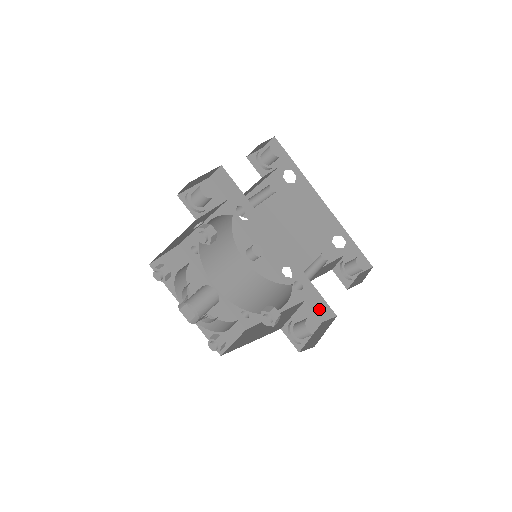
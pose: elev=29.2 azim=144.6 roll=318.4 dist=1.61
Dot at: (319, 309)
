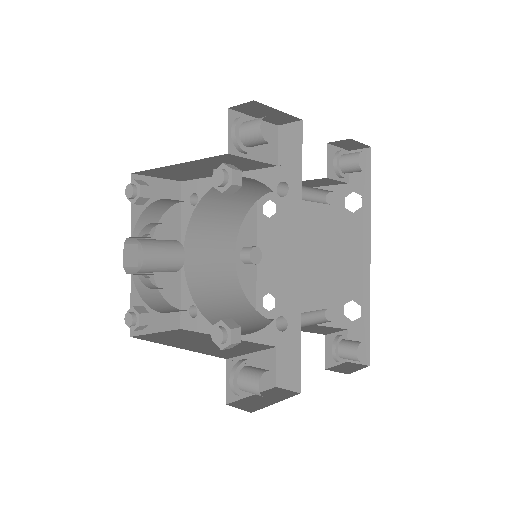
Dot at: (285, 369)
